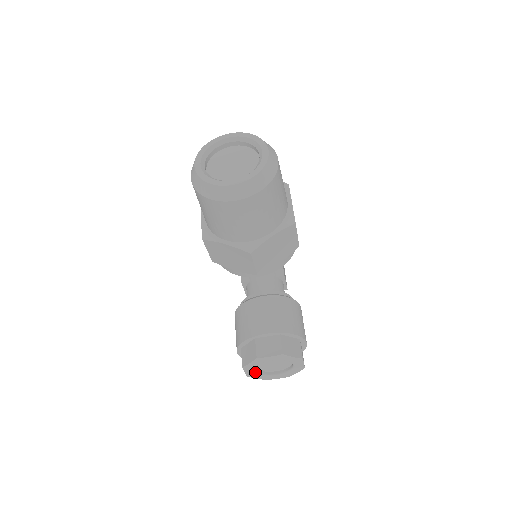
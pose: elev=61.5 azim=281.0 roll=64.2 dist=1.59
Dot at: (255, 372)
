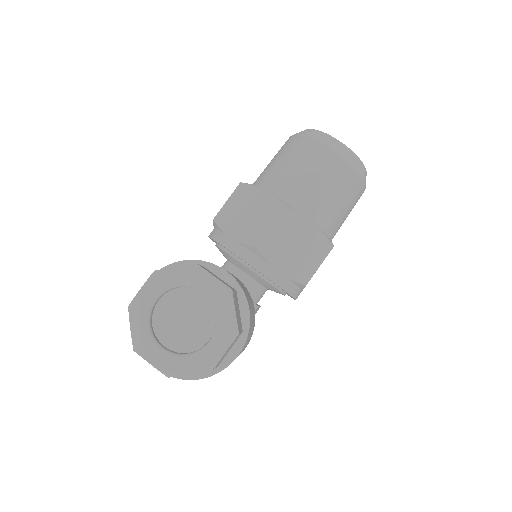
Dot at: (151, 304)
